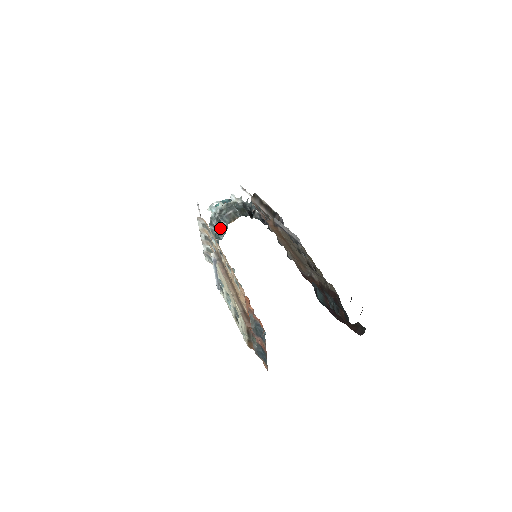
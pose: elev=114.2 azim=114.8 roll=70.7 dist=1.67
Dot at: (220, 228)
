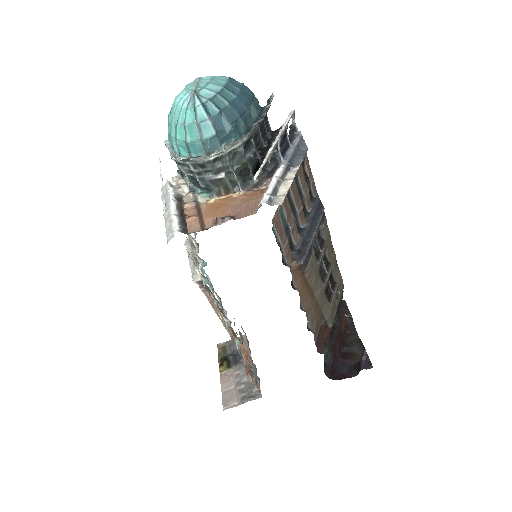
Dot at: (196, 184)
